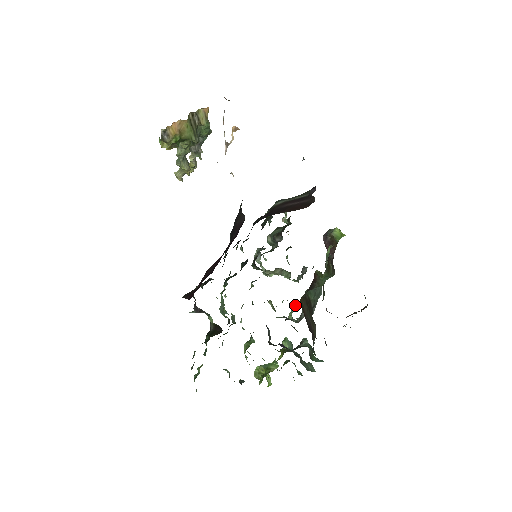
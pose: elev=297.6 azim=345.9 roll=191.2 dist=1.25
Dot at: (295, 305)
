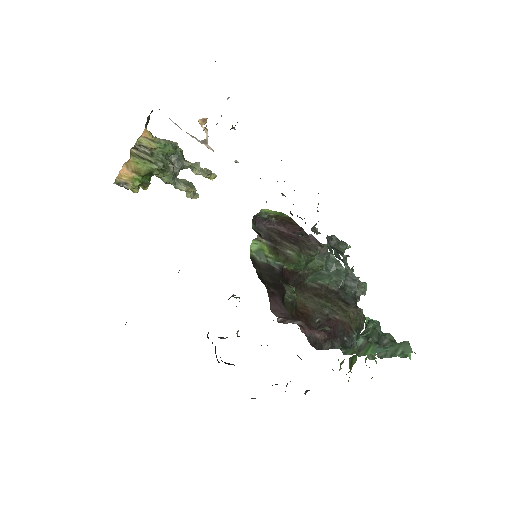
Dot at: occluded
